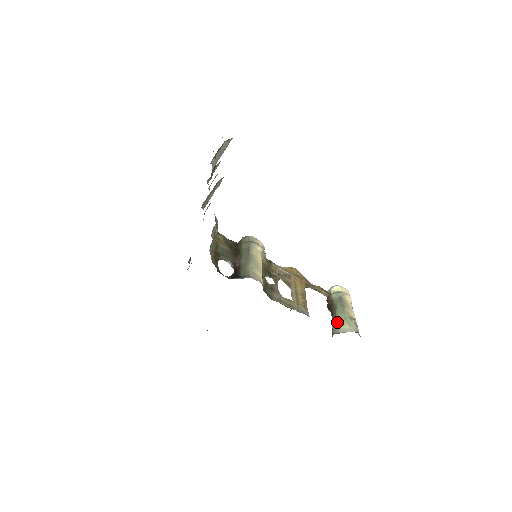
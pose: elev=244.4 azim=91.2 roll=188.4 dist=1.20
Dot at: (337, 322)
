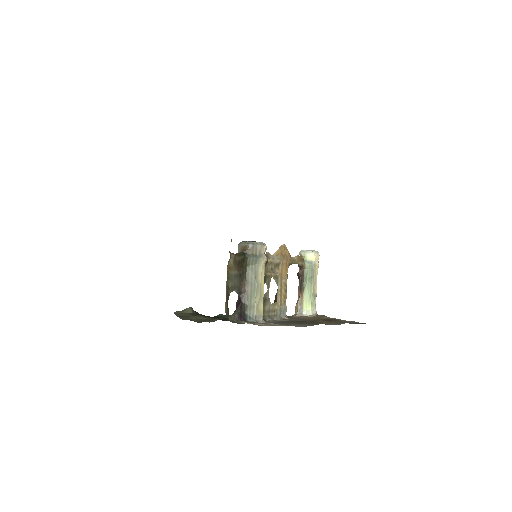
Dot at: (303, 299)
